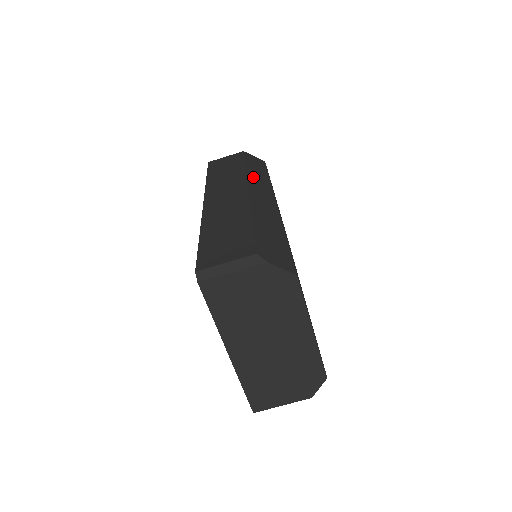
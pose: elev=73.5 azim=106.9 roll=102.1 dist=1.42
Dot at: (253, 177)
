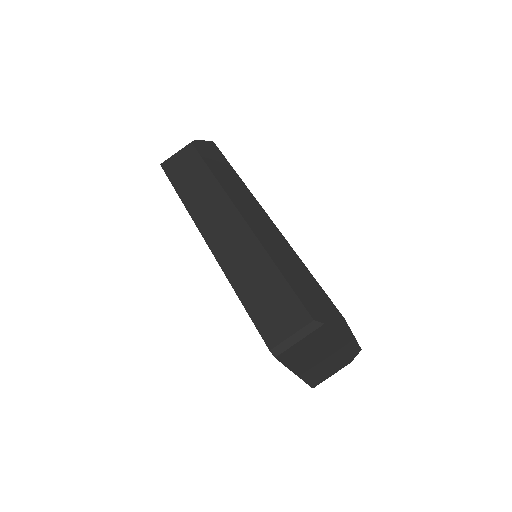
Dot at: (230, 188)
